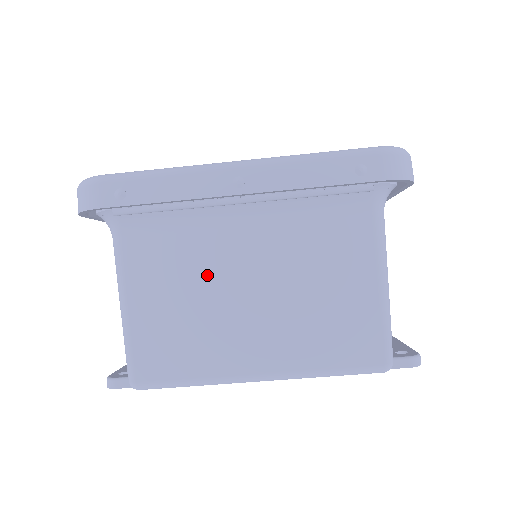
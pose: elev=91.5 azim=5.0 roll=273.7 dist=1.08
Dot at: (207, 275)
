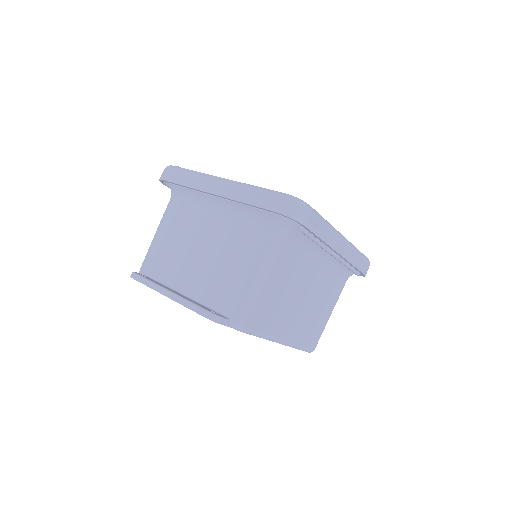
Dot at: (298, 280)
